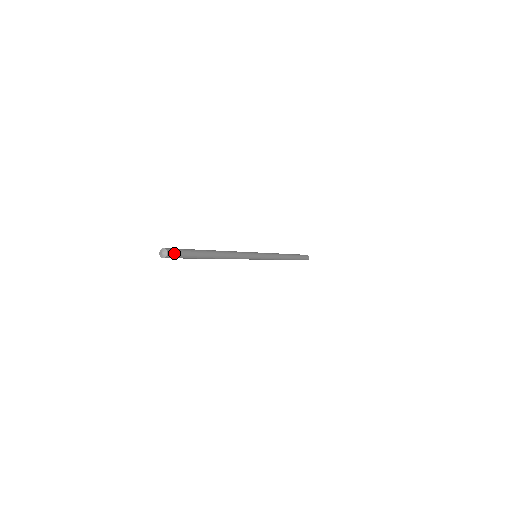
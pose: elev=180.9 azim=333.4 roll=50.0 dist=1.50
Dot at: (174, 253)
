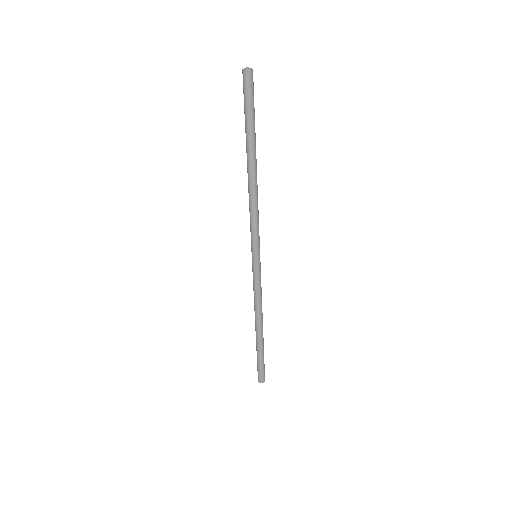
Dot at: (253, 82)
